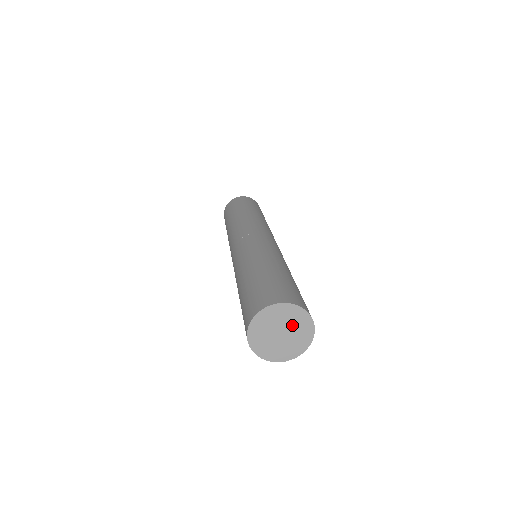
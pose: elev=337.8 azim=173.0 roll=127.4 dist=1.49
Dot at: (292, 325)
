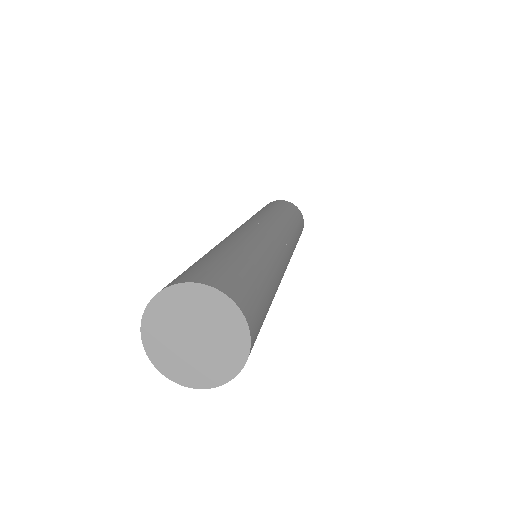
Dot at: (200, 317)
